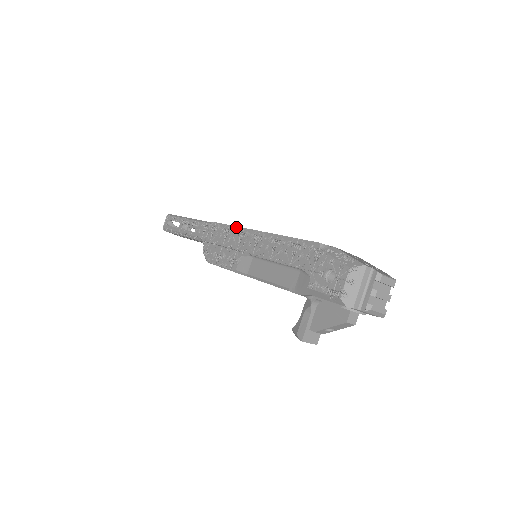
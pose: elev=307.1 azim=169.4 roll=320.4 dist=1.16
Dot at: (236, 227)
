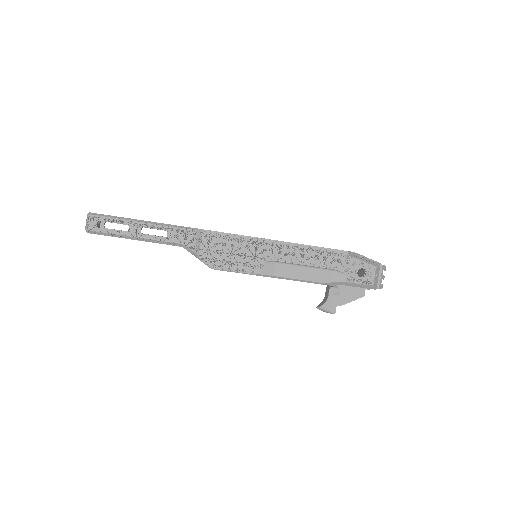
Dot at: (246, 236)
